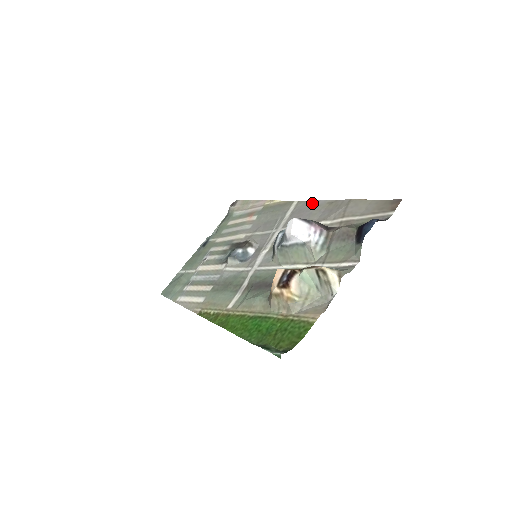
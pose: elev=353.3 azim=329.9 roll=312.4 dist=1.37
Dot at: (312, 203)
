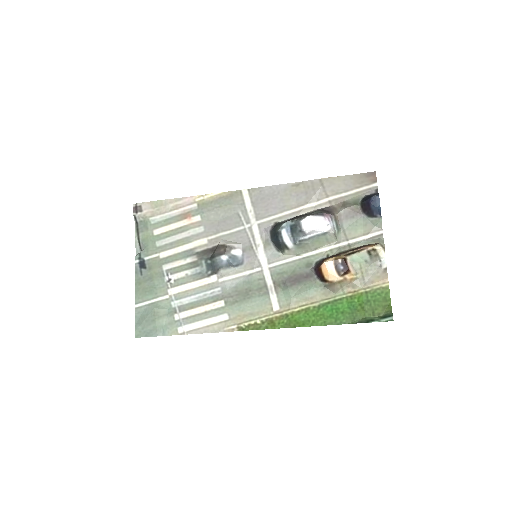
Dot at: (272, 189)
